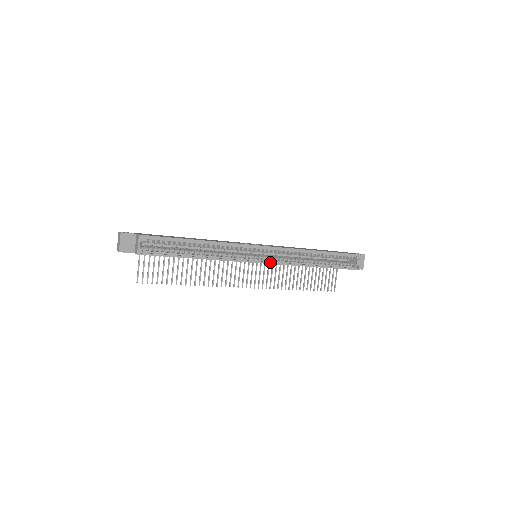
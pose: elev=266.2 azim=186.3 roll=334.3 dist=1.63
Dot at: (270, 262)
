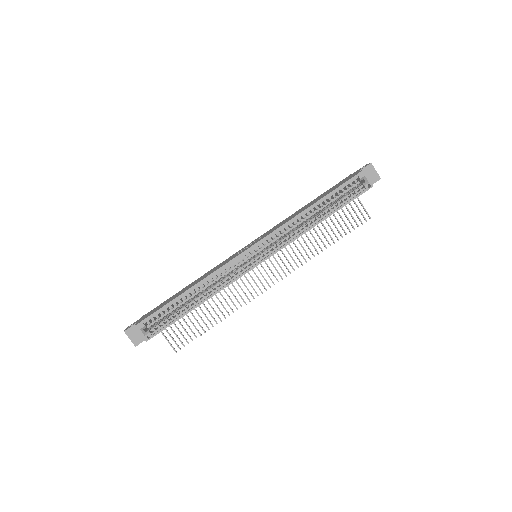
Dot at: (268, 256)
